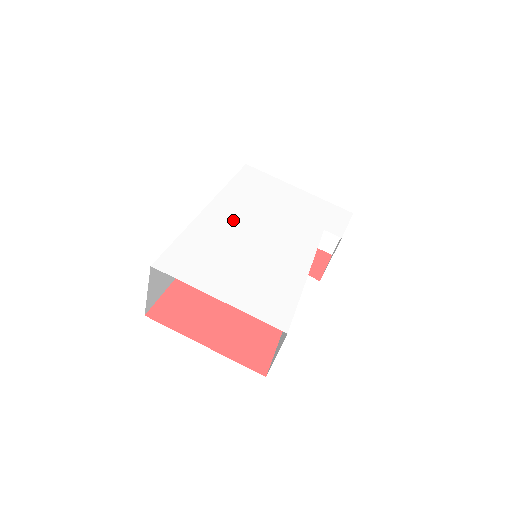
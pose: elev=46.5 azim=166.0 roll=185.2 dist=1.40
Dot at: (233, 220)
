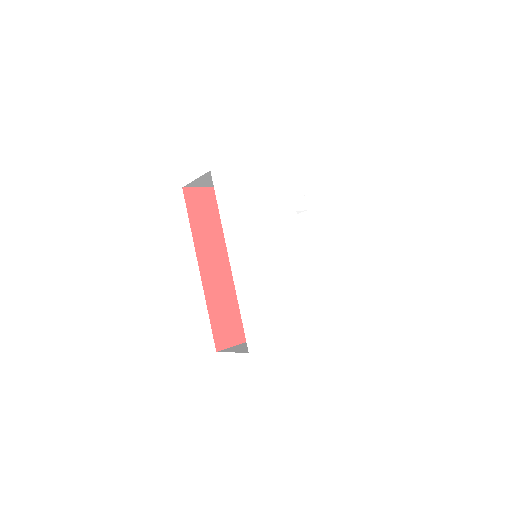
Dot at: (252, 258)
